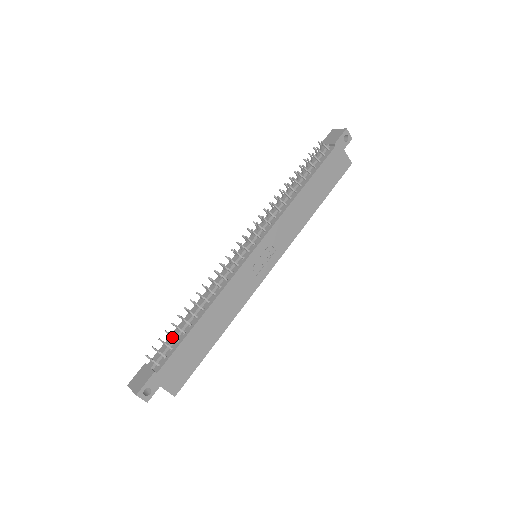
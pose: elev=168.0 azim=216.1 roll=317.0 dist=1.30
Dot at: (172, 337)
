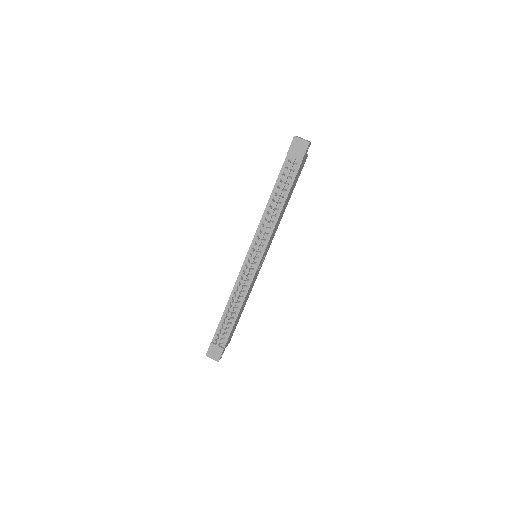
Dot at: occluded
